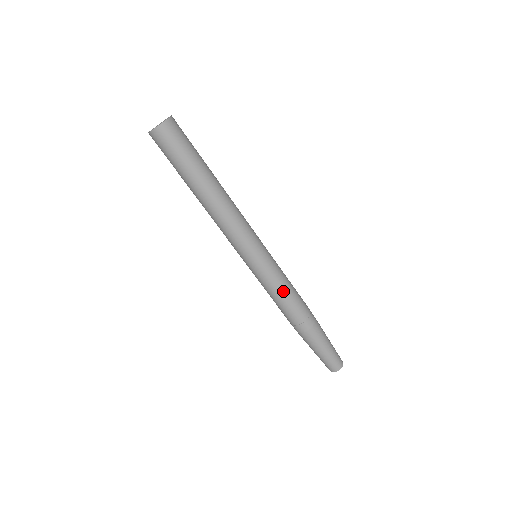
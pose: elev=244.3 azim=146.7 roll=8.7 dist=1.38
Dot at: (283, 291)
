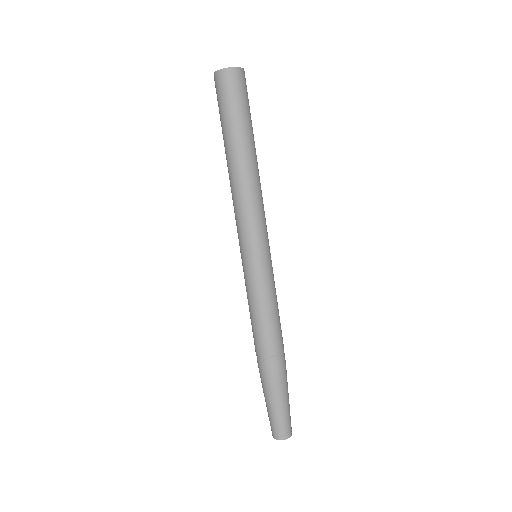
Dot at: (268, 307)
